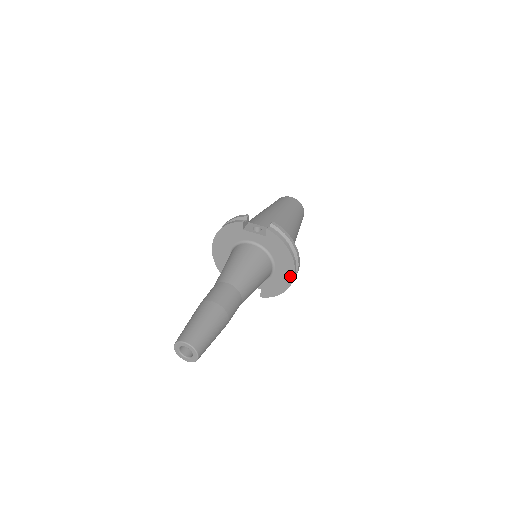
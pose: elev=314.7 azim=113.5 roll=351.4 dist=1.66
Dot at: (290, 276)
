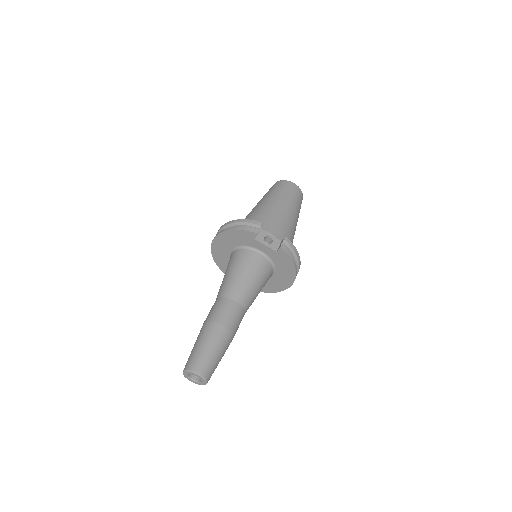
Dot at: (286, 285)
